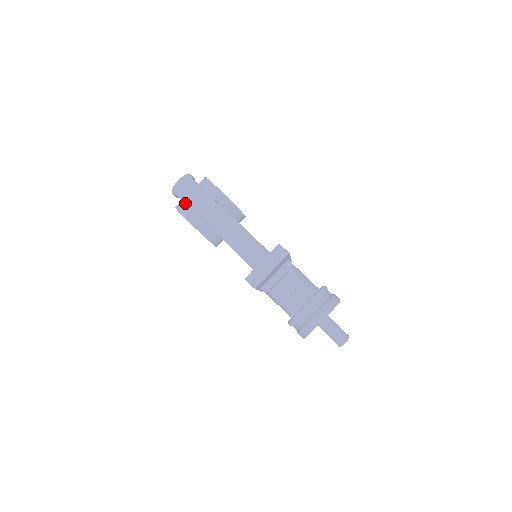
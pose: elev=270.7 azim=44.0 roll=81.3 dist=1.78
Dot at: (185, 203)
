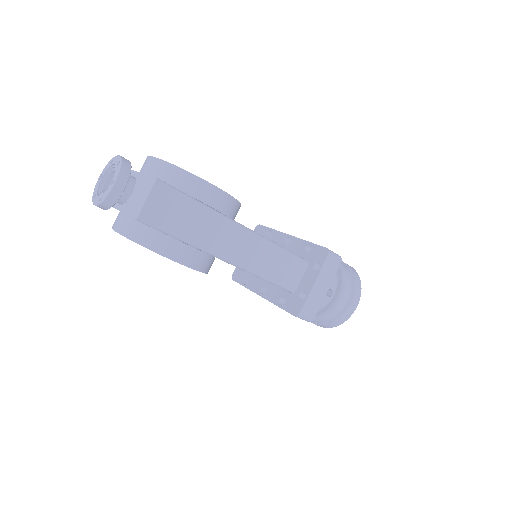
Dot at: (162, 232)
